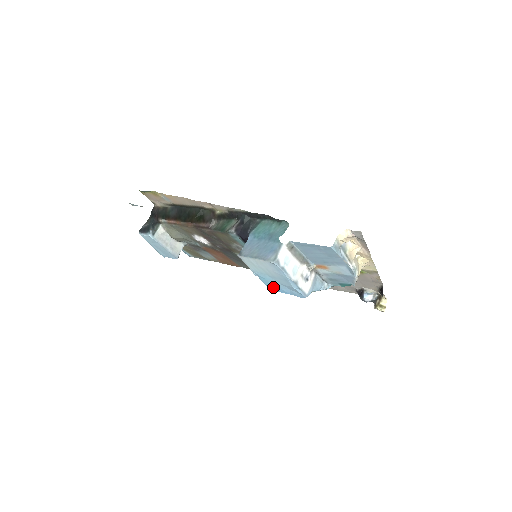
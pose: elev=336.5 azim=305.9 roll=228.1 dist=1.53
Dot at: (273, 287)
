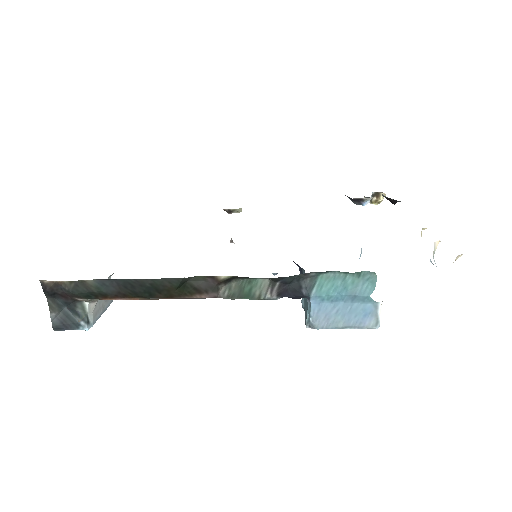
Dot at: occluded
